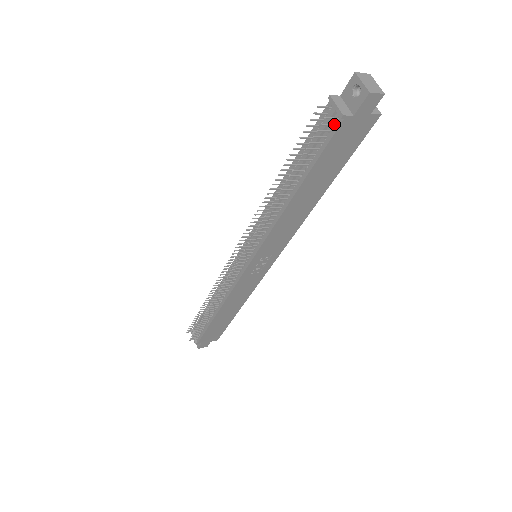
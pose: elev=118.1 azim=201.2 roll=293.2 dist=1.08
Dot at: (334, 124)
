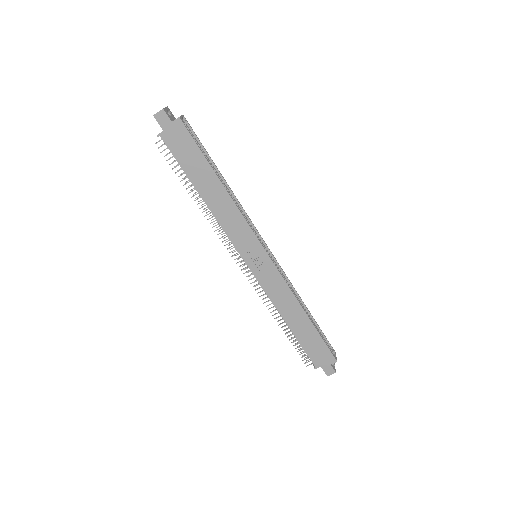
Dot at: (166, 142)
